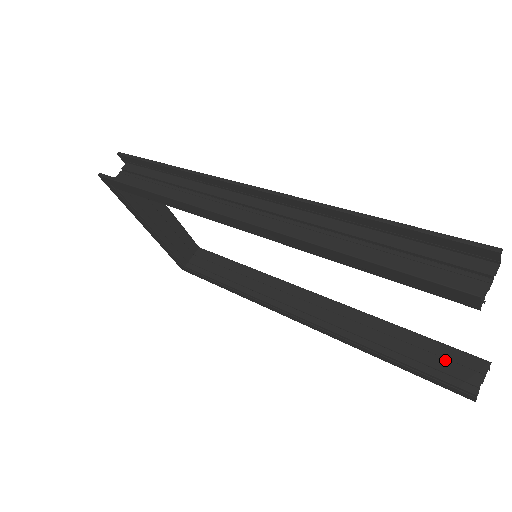
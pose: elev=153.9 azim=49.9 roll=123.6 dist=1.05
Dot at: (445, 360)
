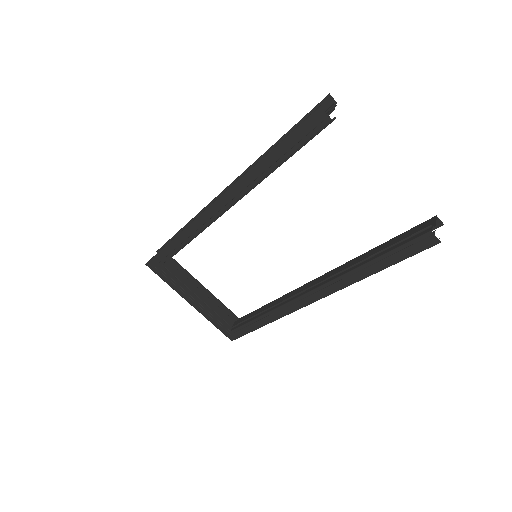
Dot at: (405, 233)
